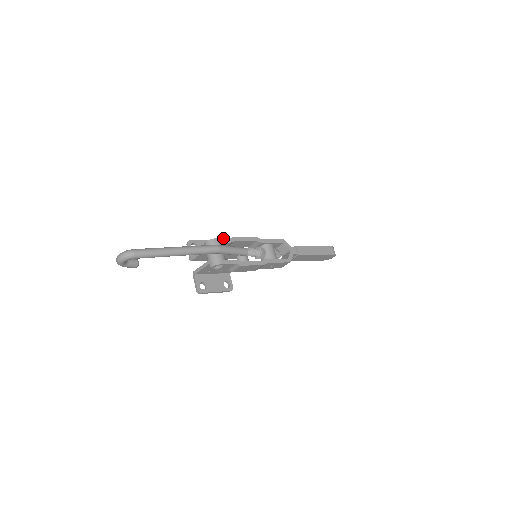
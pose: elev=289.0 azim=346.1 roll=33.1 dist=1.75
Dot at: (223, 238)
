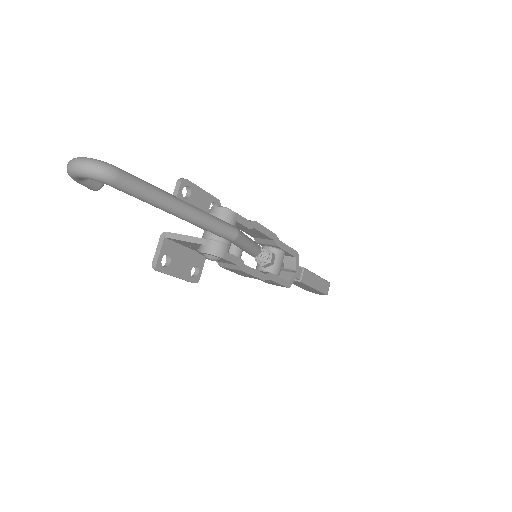
Dot at: occluded
